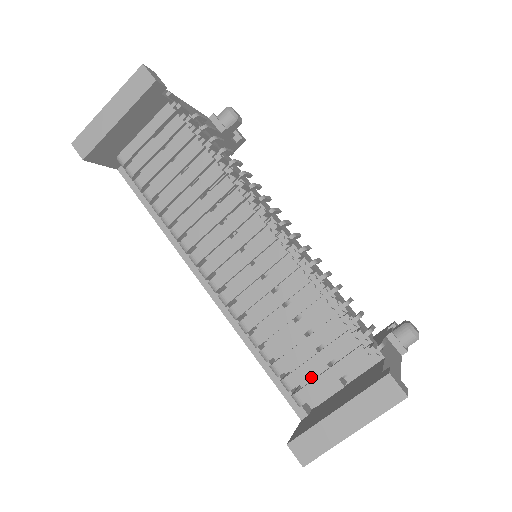
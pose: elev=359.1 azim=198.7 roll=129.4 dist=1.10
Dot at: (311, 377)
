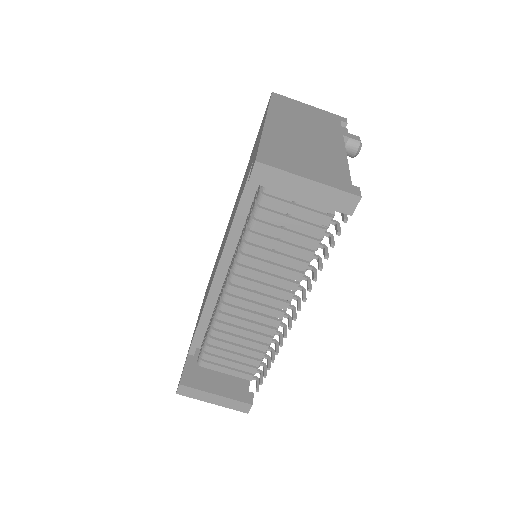
Dot at: occluded
